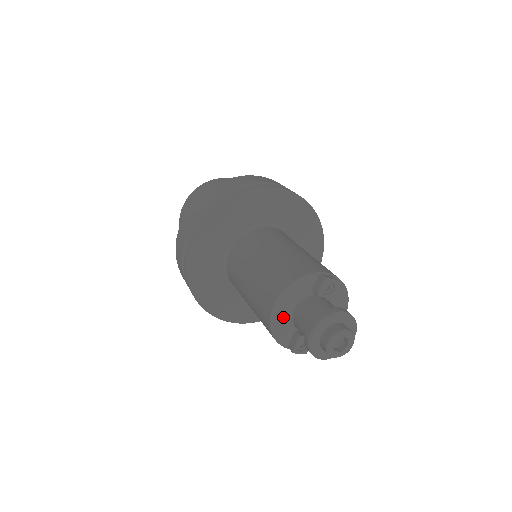
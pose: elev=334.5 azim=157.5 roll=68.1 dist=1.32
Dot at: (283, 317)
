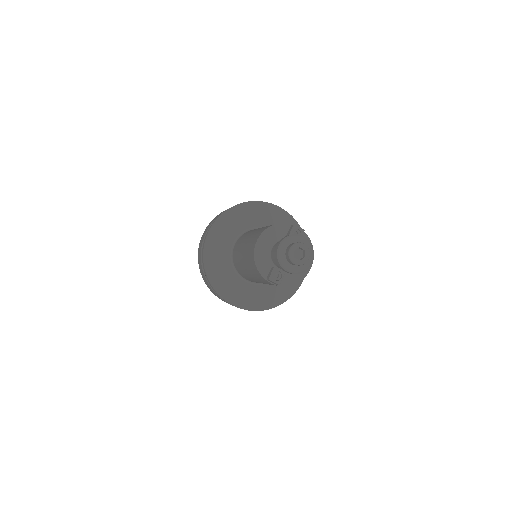
Dot at: (264, 251)
